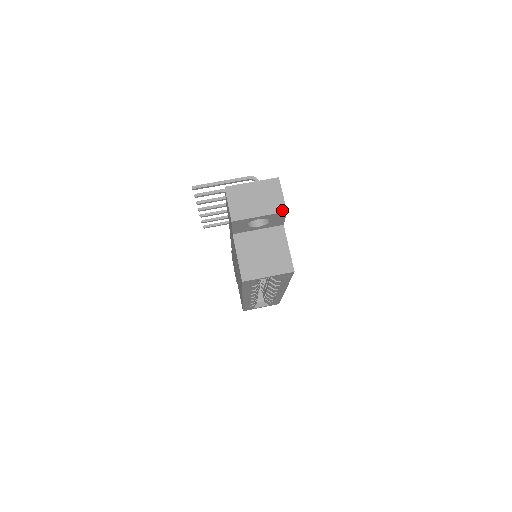
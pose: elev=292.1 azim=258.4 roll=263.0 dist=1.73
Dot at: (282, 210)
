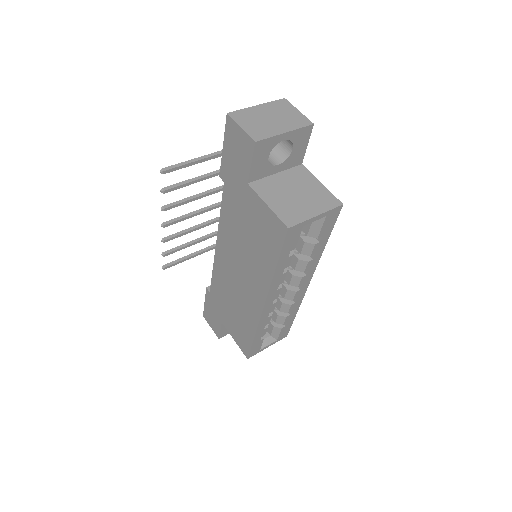
Dot at: (308, 123)
